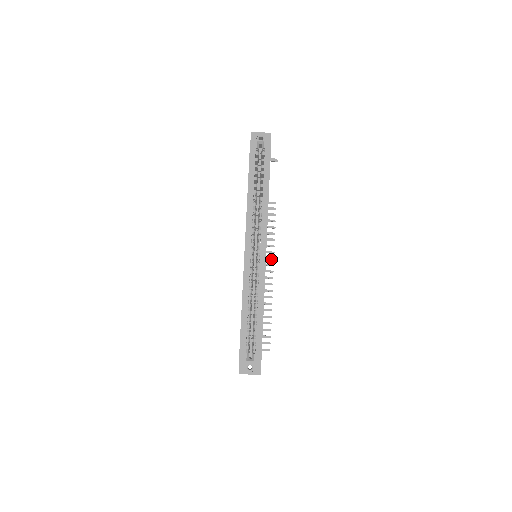
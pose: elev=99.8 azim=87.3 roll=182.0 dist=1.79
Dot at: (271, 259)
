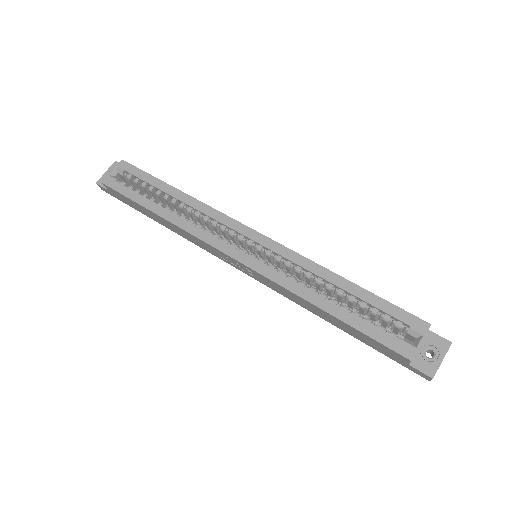
Dot at: occluded
